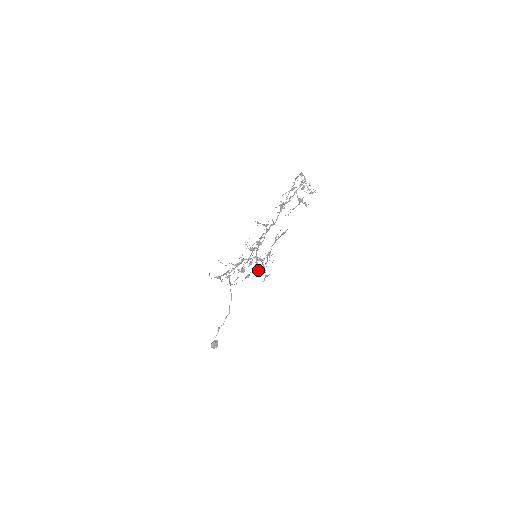
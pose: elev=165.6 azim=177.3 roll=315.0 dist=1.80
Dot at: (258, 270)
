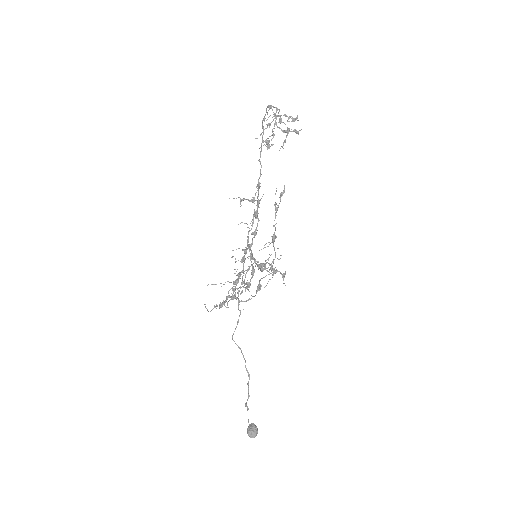
Dot at: occluded
